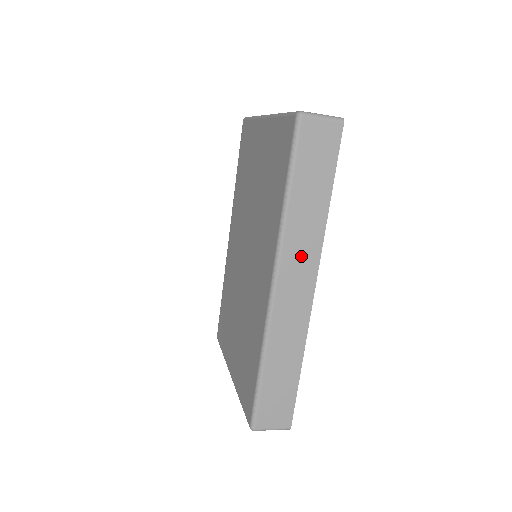
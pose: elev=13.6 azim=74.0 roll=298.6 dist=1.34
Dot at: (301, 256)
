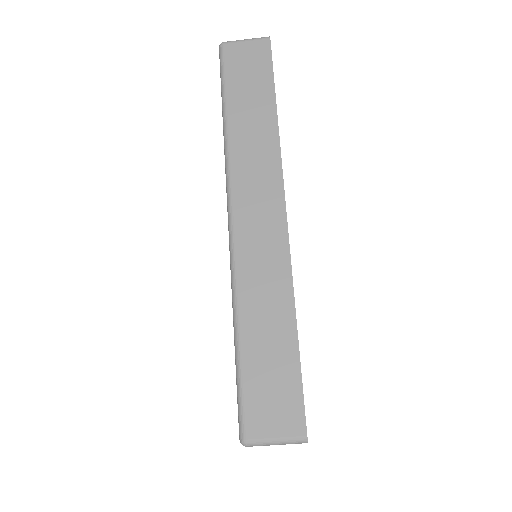
Dot at: (256, 175)
